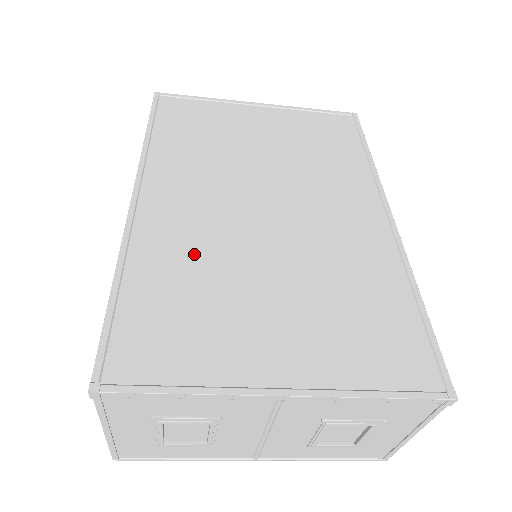
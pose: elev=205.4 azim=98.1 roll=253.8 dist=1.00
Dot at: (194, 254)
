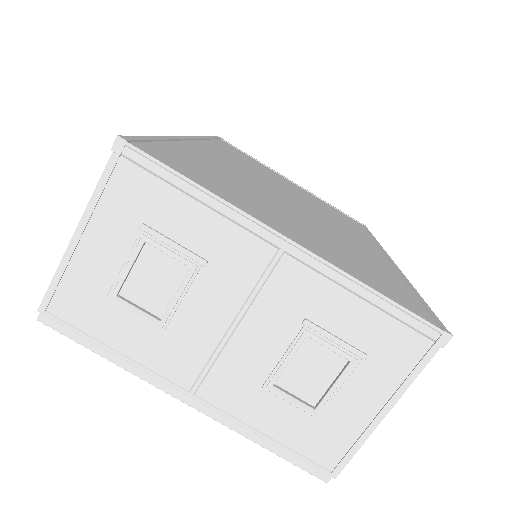
Dot at: (229, 172)
